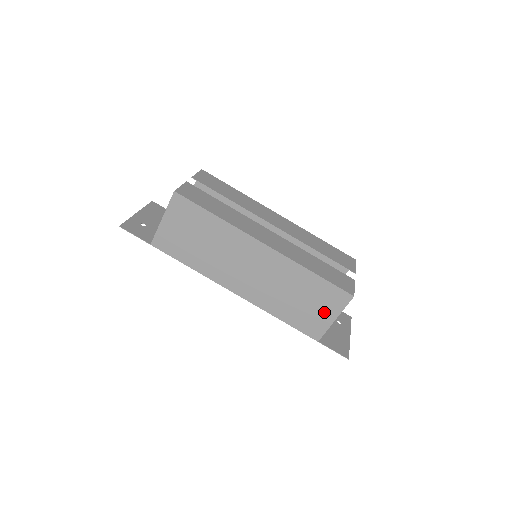
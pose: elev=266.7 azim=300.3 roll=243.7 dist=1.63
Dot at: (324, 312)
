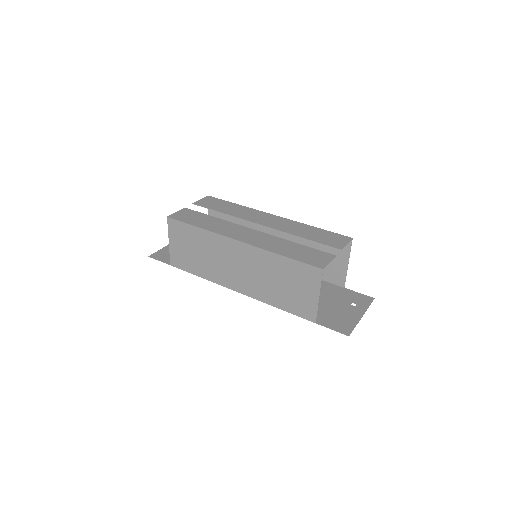
Dot at: (307, 292)
